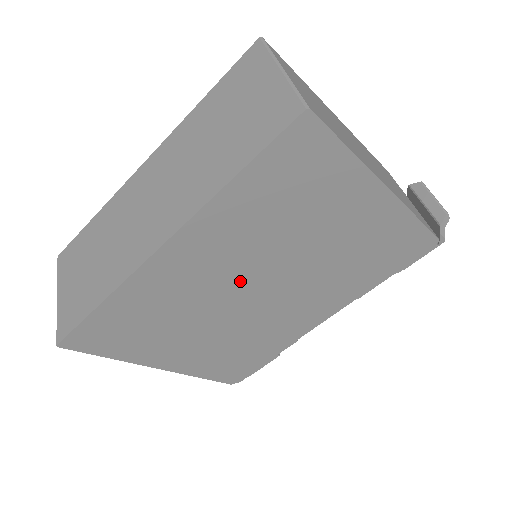
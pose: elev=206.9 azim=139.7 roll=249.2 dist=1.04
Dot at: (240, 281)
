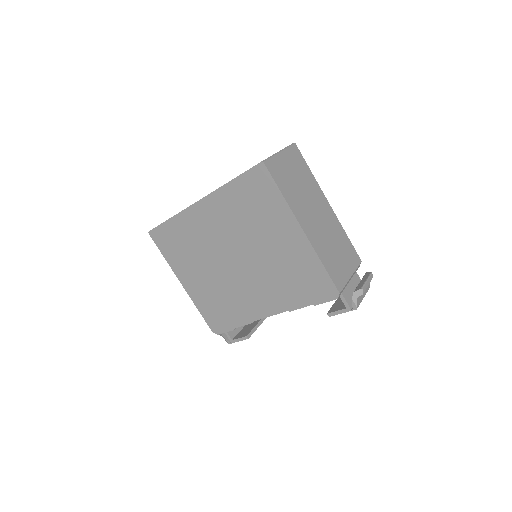
Dot at: (227, 246)
